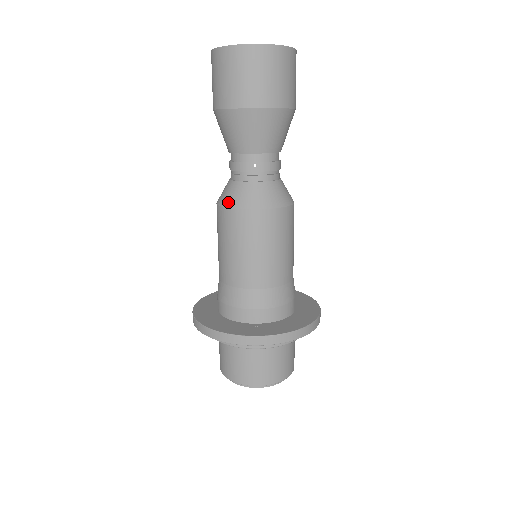
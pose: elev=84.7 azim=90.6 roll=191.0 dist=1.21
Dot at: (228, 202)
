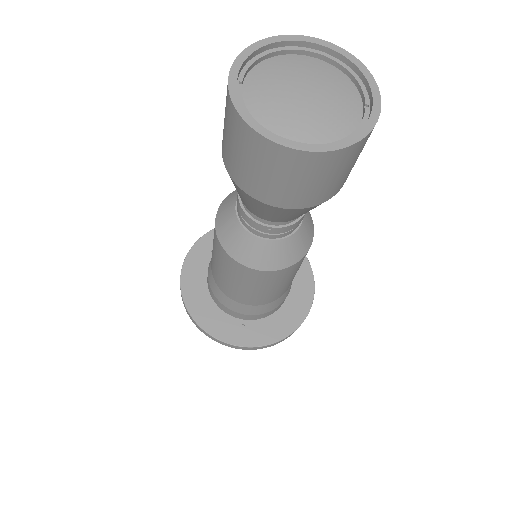
Dot at: (228, 247)
